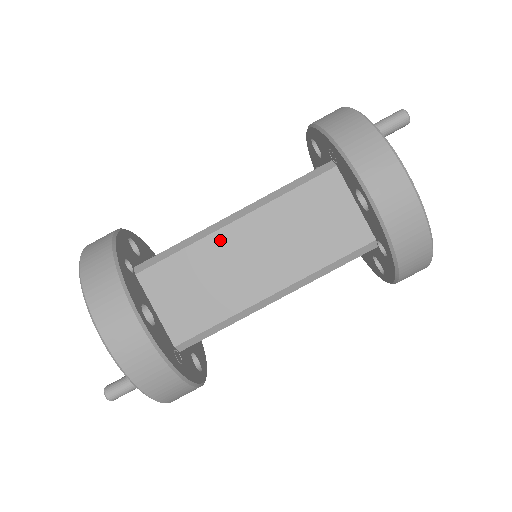
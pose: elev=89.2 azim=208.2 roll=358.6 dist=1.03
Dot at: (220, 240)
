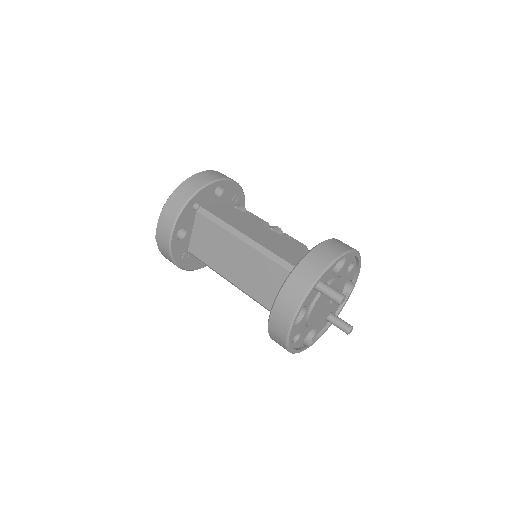
Dot at: (232, 240)
